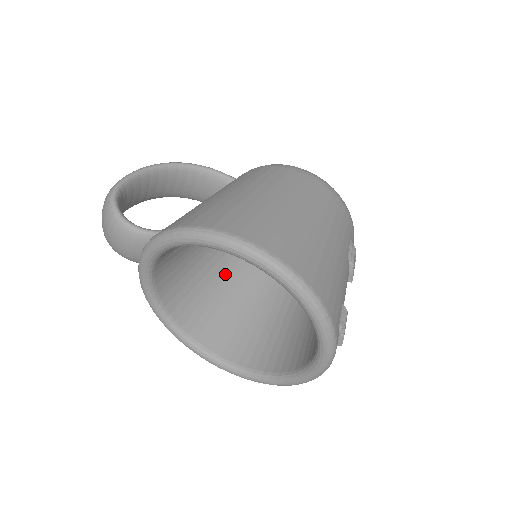
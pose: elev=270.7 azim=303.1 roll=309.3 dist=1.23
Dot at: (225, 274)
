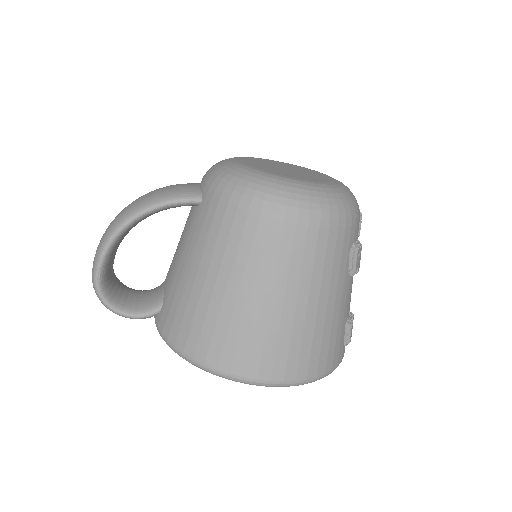
Dot at: occluded
